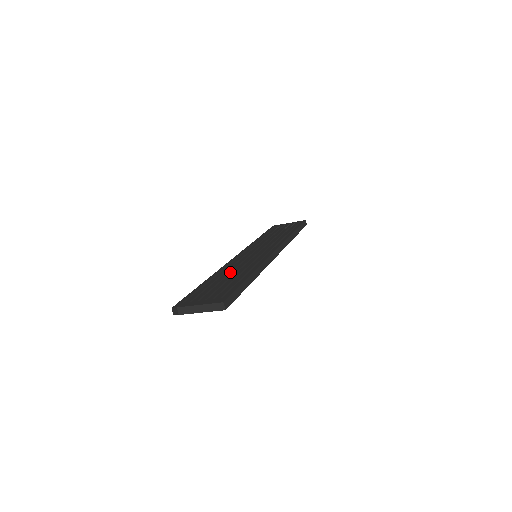
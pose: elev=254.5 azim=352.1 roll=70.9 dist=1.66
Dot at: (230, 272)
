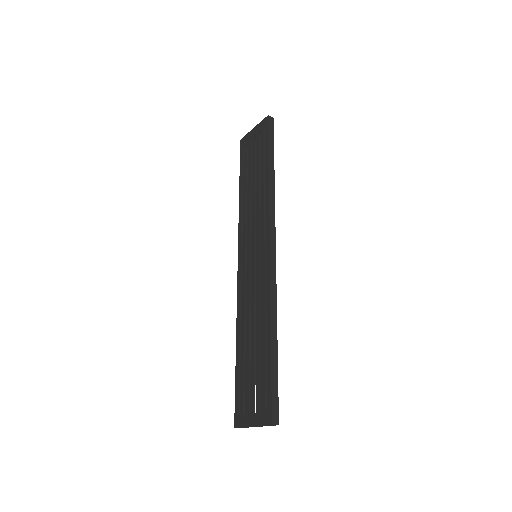
Dot at: (249, 323)
